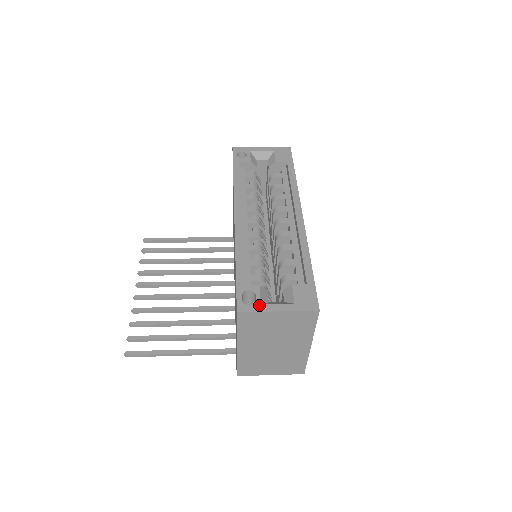
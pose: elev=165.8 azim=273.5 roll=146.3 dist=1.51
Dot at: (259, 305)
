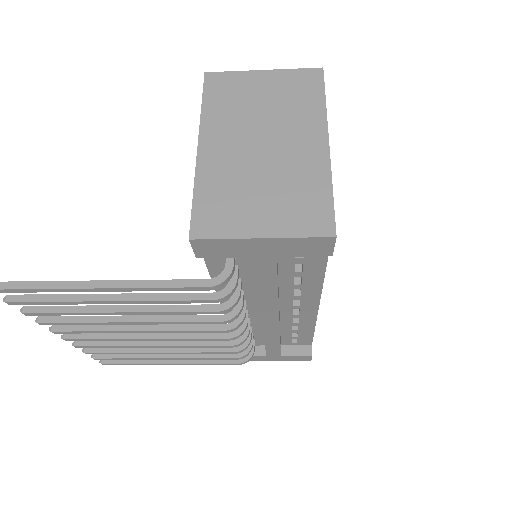
Dot at: occluded
